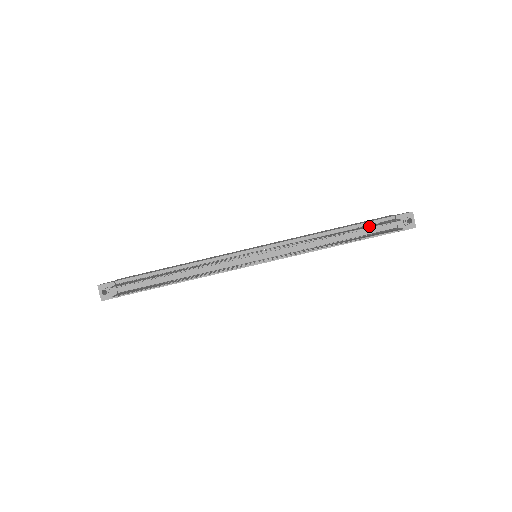
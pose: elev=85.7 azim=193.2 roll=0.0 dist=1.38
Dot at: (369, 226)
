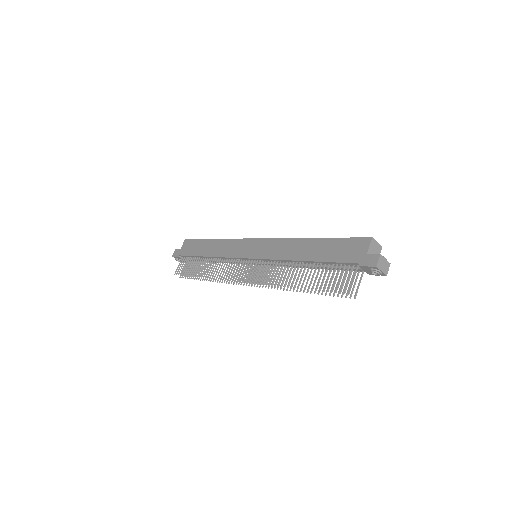
Dot at: (326, 280)
